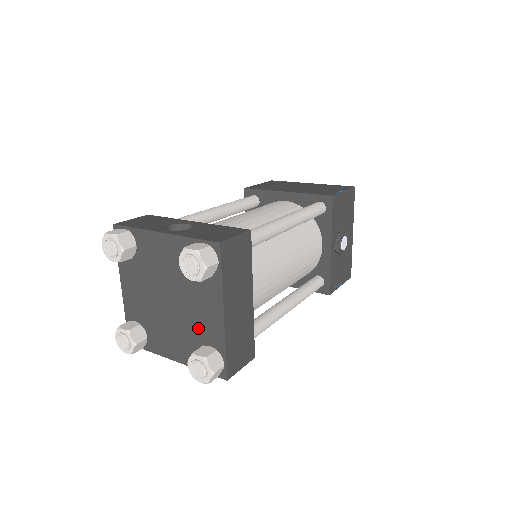
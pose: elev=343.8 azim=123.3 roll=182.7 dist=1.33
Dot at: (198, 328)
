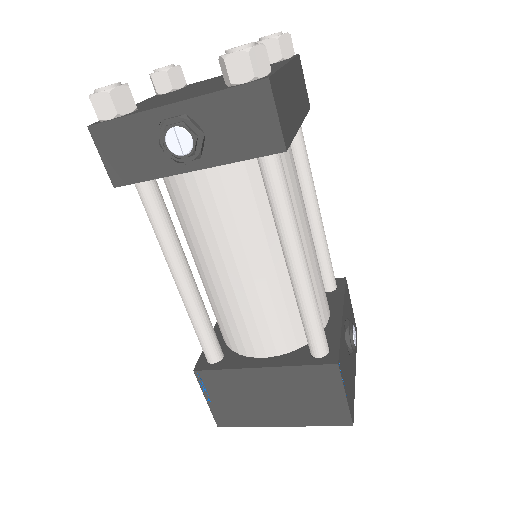
Dot at: occluded
